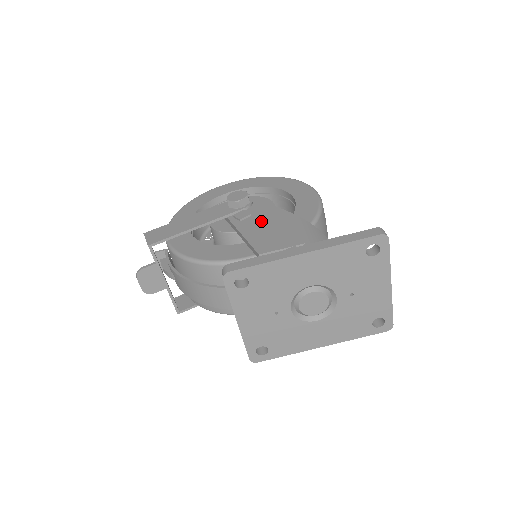
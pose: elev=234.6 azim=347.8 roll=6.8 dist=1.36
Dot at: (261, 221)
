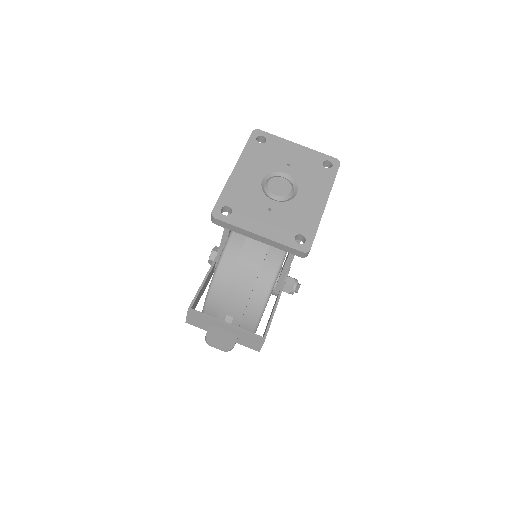
Dot at: occluded
